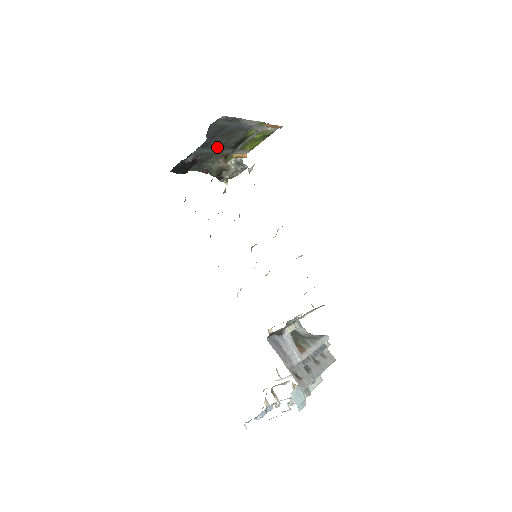
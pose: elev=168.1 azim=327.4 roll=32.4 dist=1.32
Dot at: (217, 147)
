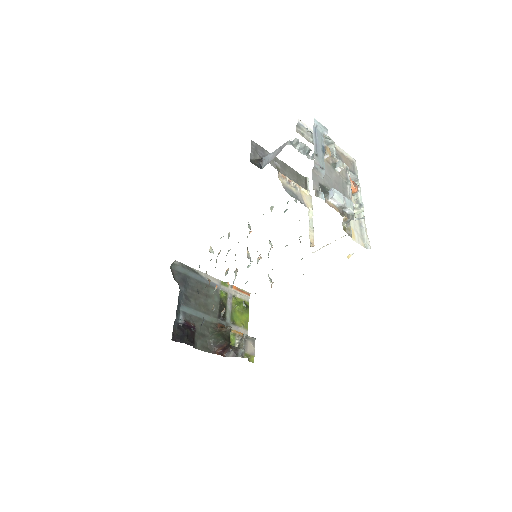
Dot at: (202, 311)
